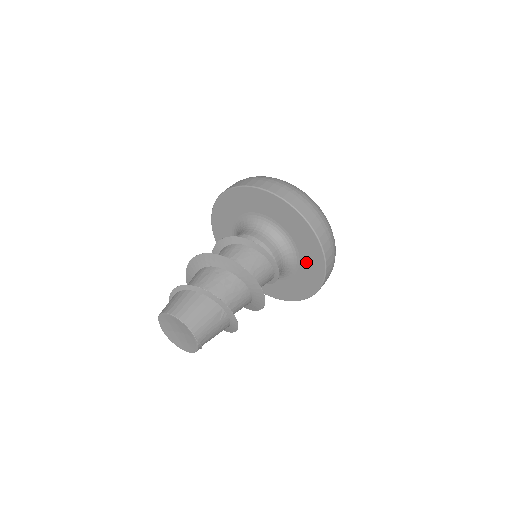
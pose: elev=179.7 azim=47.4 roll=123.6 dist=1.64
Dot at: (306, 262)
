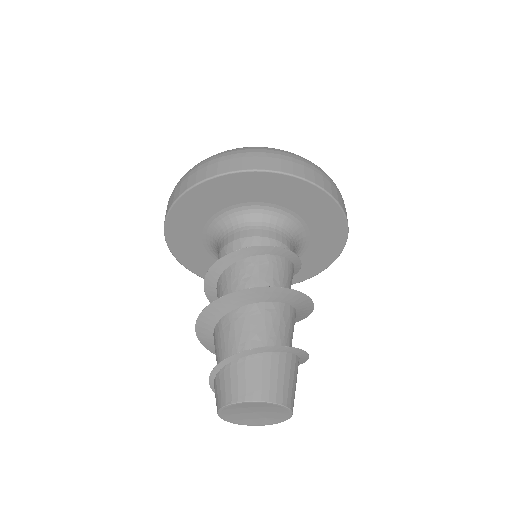
Dot at: (316, 249)
